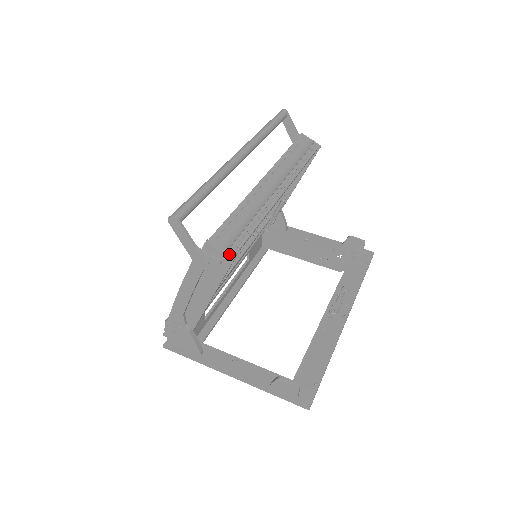
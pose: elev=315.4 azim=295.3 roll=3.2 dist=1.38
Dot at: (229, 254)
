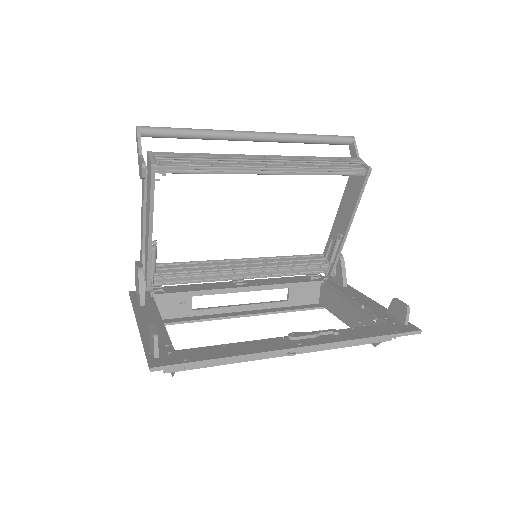
Dot at: (154, 161)
